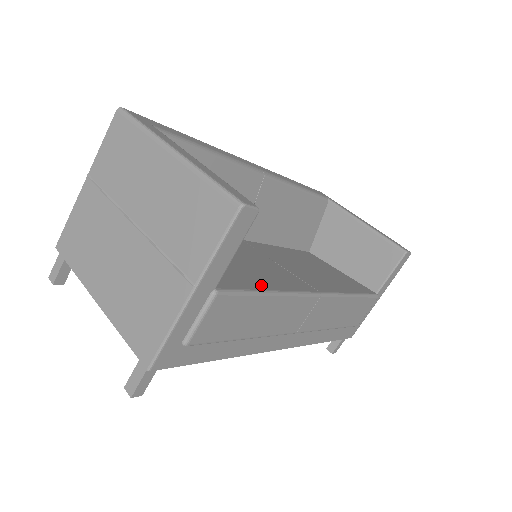
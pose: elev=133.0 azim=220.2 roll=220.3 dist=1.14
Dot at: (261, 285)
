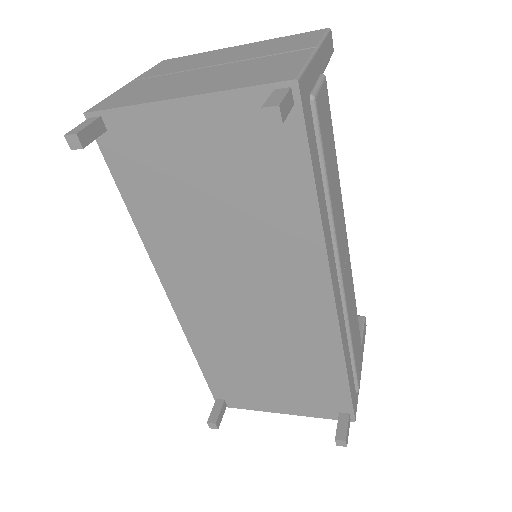
Dot at: occluded
